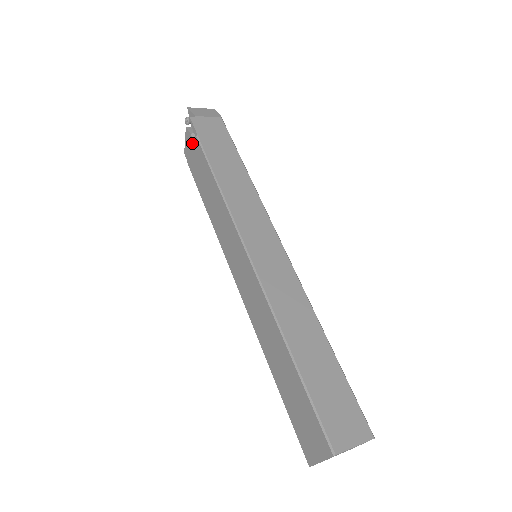
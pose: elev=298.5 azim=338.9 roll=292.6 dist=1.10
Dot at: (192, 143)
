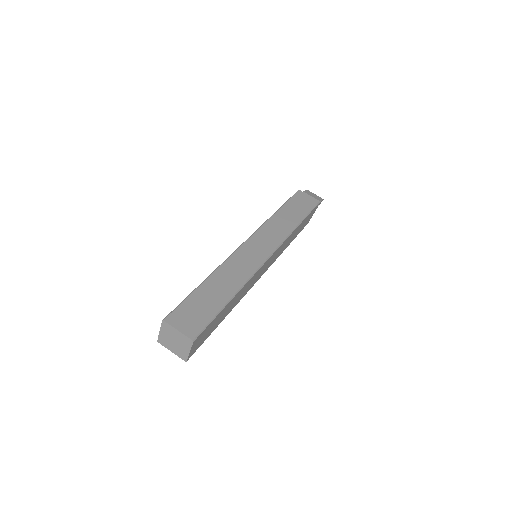
Dot at: occluded
